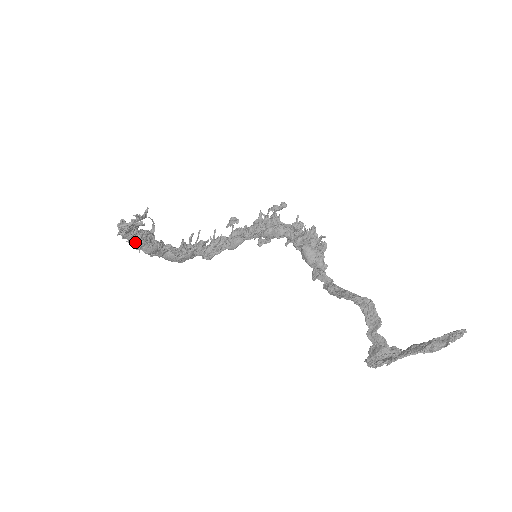
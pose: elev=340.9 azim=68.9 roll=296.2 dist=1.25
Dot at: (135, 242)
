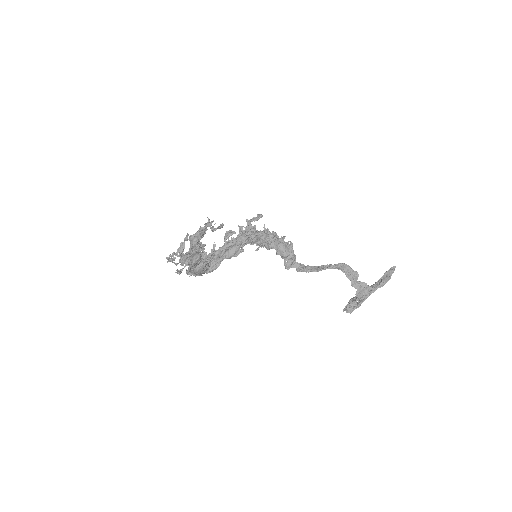
Dot at: (193, 252)
